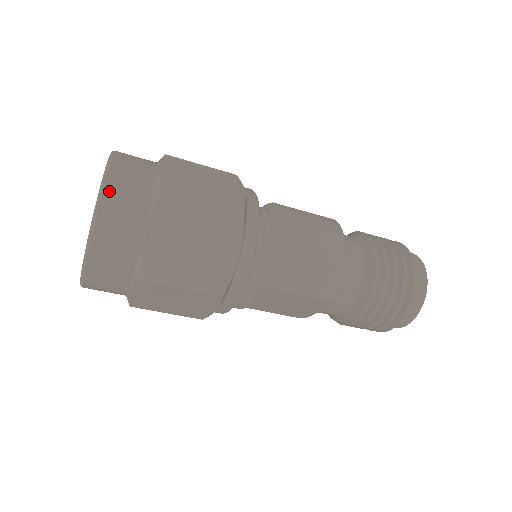
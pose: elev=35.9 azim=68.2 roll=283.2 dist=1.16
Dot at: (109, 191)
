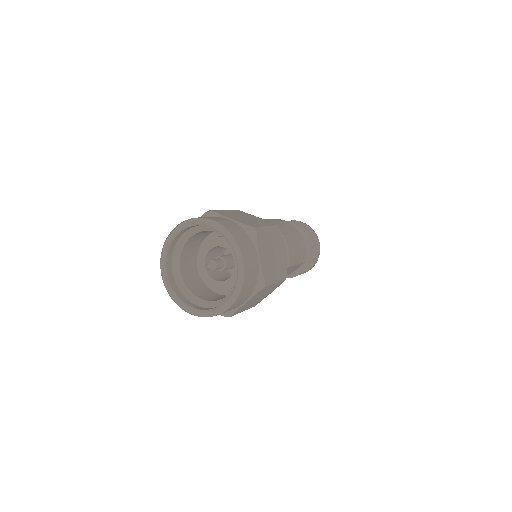
Dot at: (238, 241)
